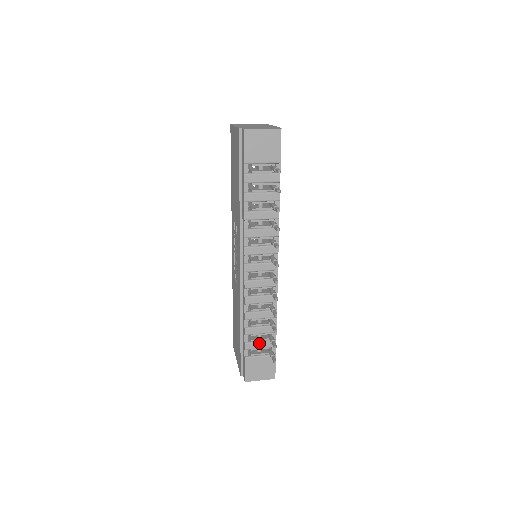
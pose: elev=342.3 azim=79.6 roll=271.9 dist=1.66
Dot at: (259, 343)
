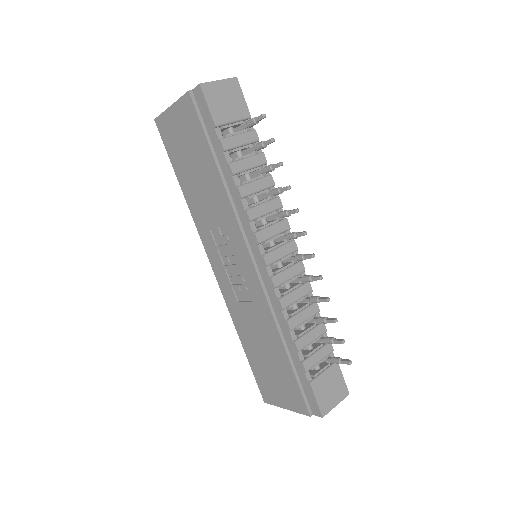
Dot at: (316, 355)
